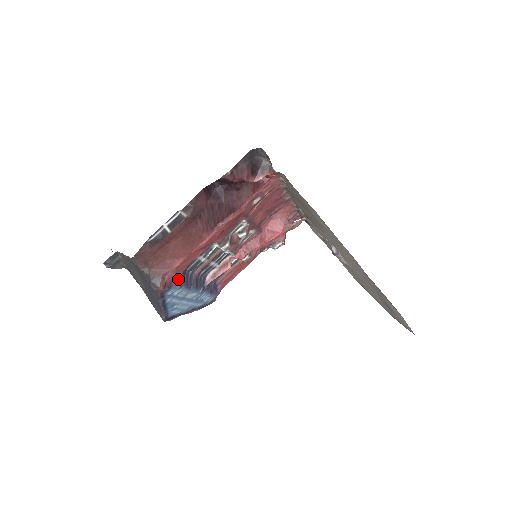
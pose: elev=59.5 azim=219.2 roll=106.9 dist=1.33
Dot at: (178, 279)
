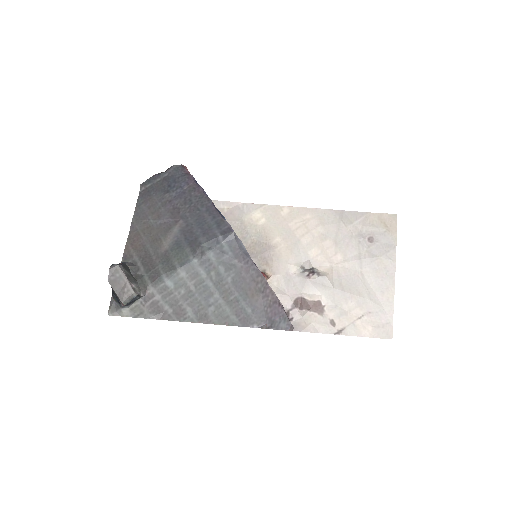
Dot at: occluded
